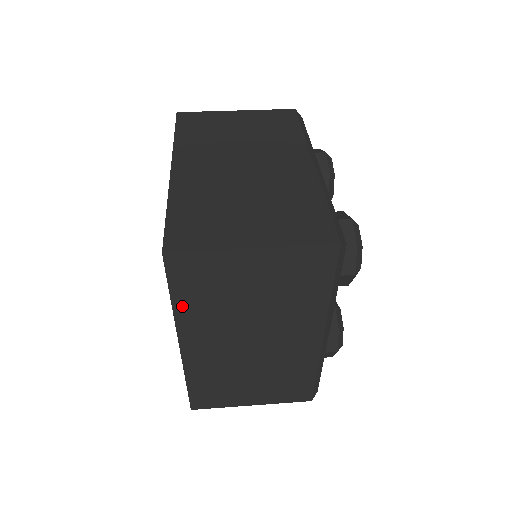
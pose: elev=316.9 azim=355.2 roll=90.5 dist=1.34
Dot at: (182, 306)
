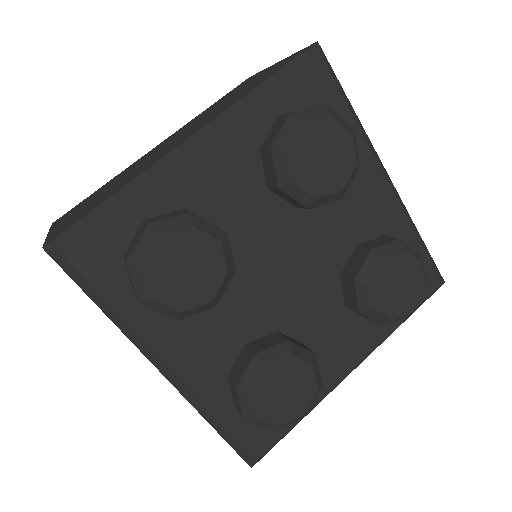
Dot at: occluded
